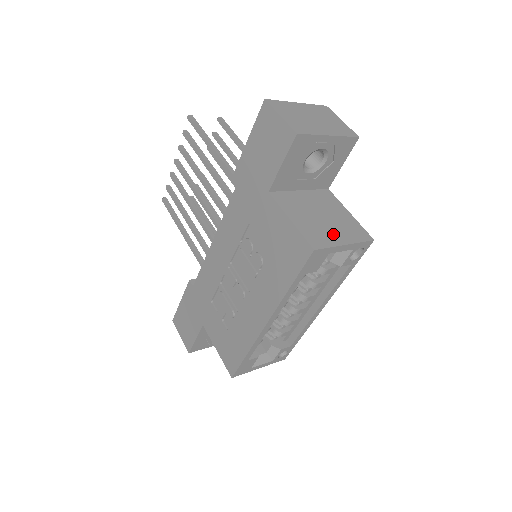
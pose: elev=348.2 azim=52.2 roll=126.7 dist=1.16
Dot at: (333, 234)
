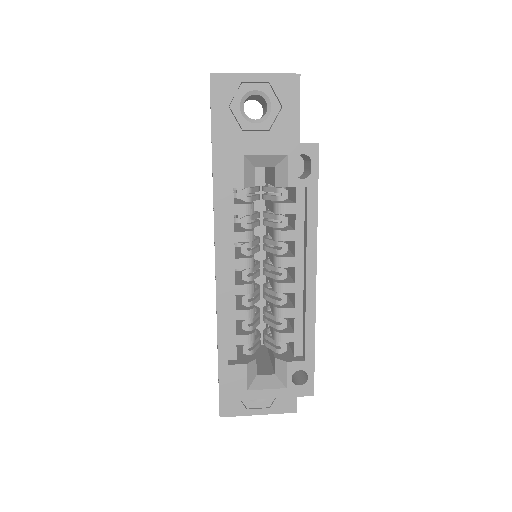
Dot at: occluded
